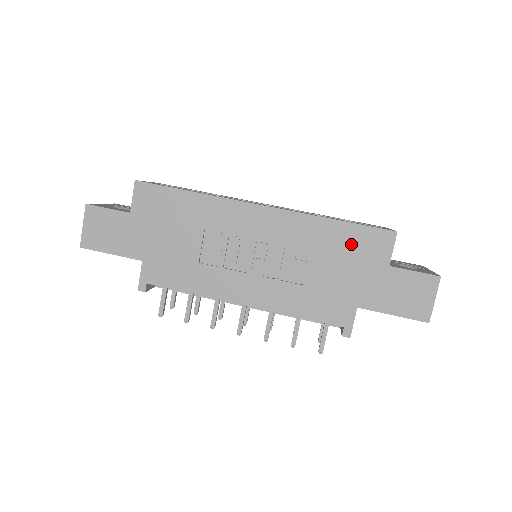
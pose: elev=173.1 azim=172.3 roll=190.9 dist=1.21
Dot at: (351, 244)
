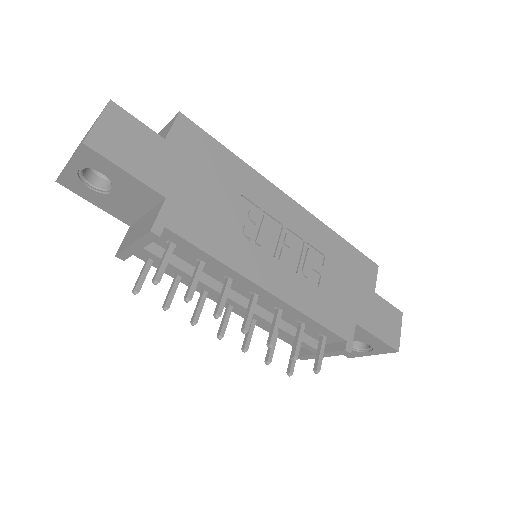
Dot at: (352, 263)
